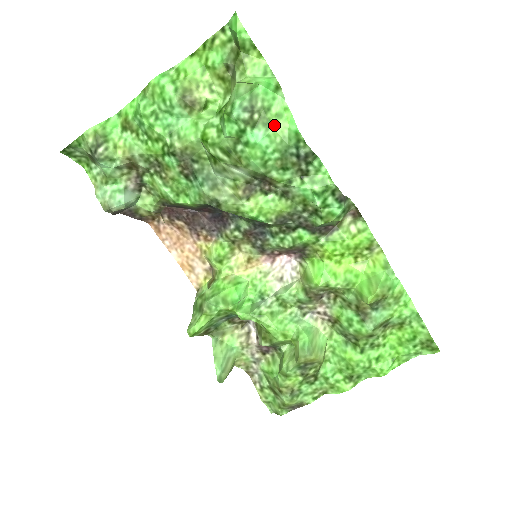
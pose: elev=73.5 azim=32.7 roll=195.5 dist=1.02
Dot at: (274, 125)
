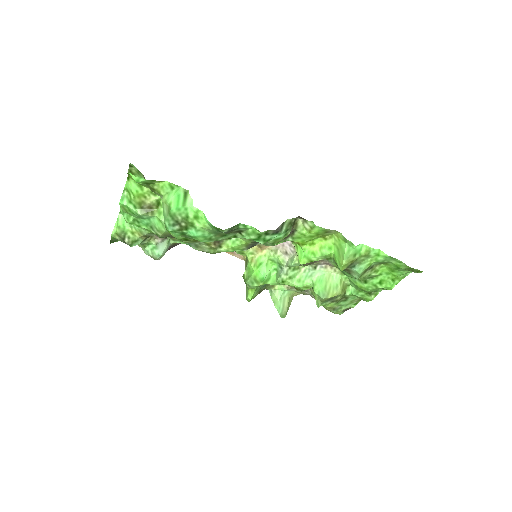
Dot at: (197, 224)
